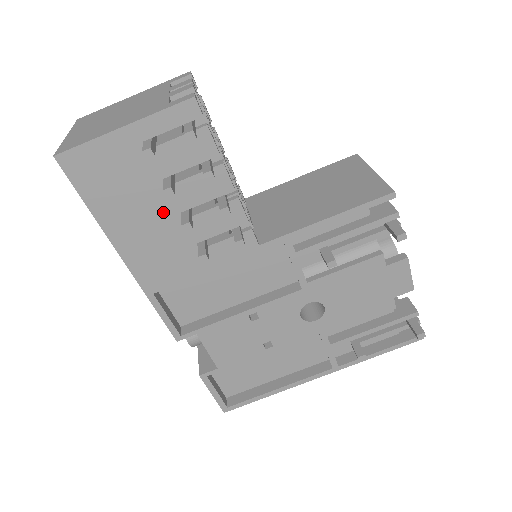
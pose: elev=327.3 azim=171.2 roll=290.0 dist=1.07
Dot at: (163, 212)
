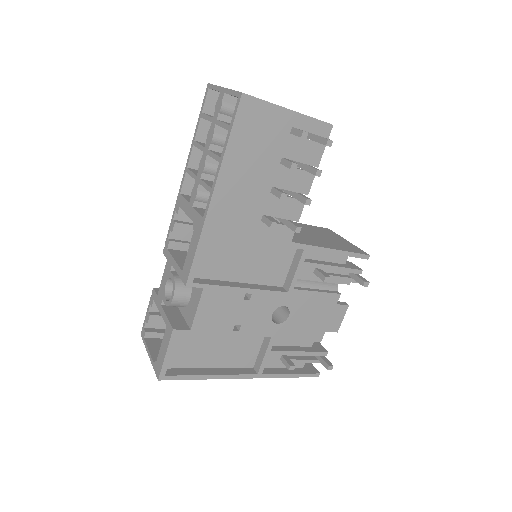
Dot at: (264, 178)
